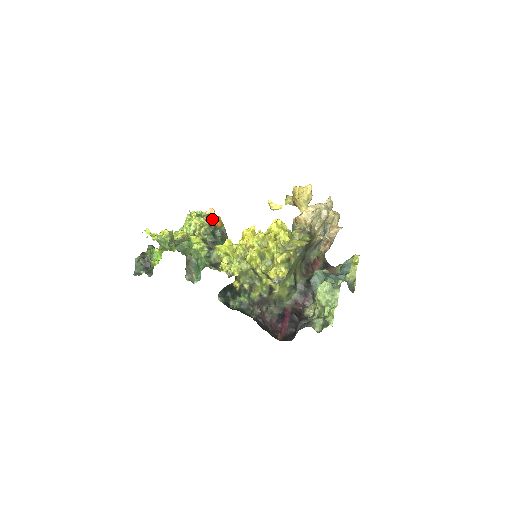
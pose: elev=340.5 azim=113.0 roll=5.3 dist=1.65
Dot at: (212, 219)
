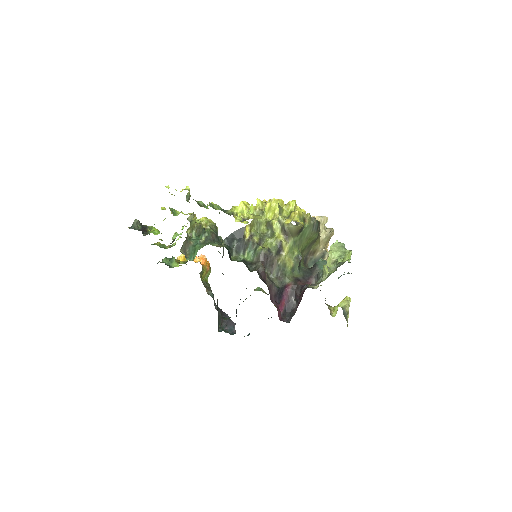
Dot at: occluded
